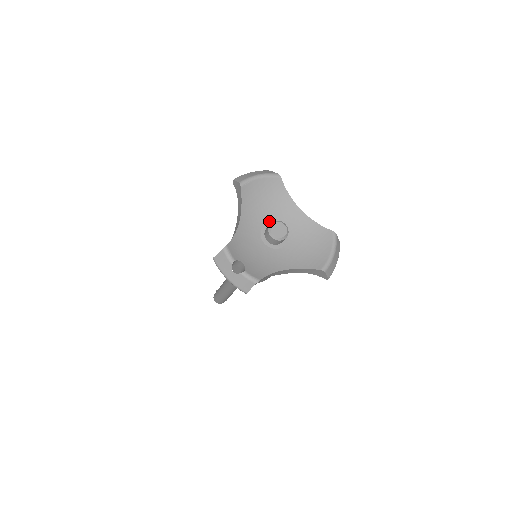
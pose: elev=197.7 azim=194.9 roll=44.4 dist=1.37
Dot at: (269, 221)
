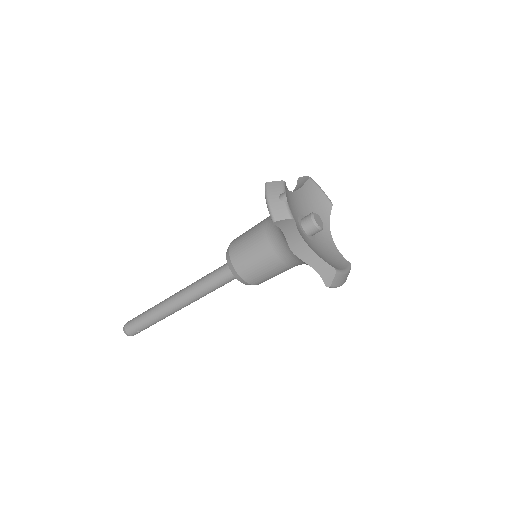
Dot at: occluded
